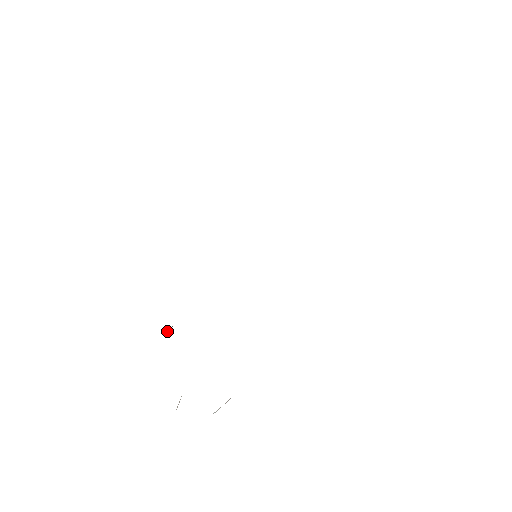
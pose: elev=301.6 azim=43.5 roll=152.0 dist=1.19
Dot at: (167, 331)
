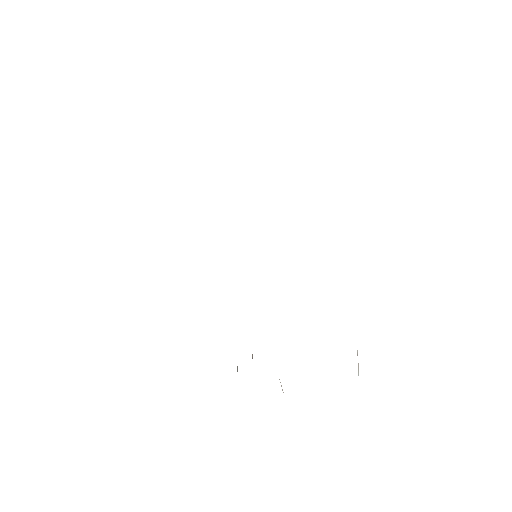
Dot at: occluded
